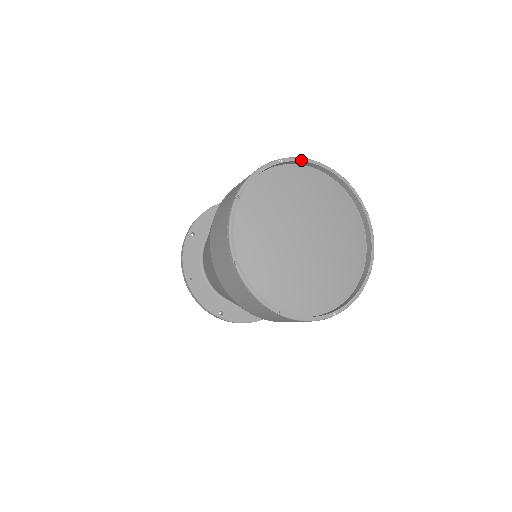
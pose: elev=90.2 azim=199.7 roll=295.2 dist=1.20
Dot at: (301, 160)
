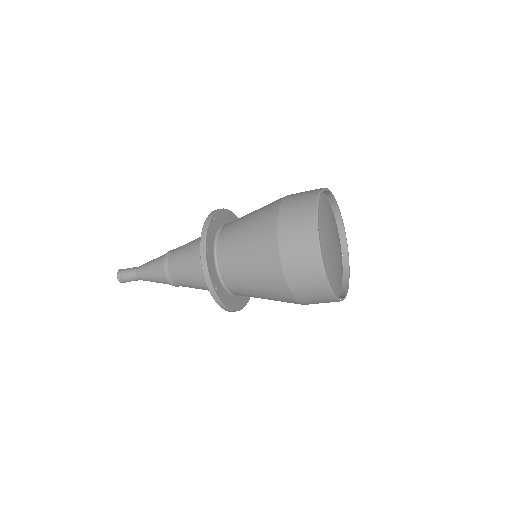
Dot at: (335, 200)
